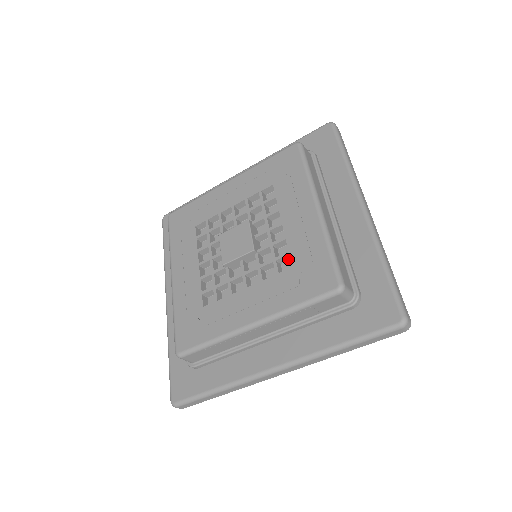
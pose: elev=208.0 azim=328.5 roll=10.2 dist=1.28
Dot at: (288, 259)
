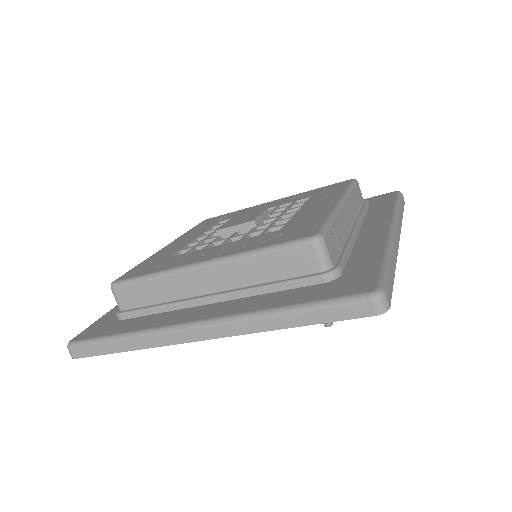
Dot at: occluded
